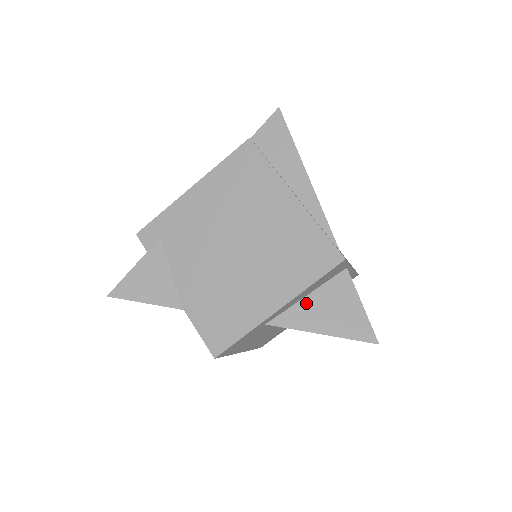
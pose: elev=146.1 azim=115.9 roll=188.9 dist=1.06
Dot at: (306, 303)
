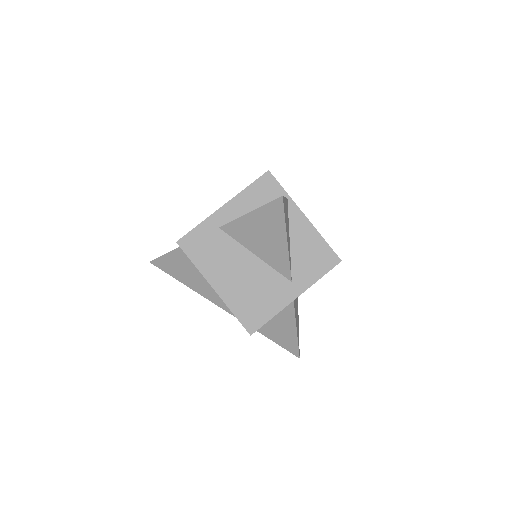
Dot at: occluded
